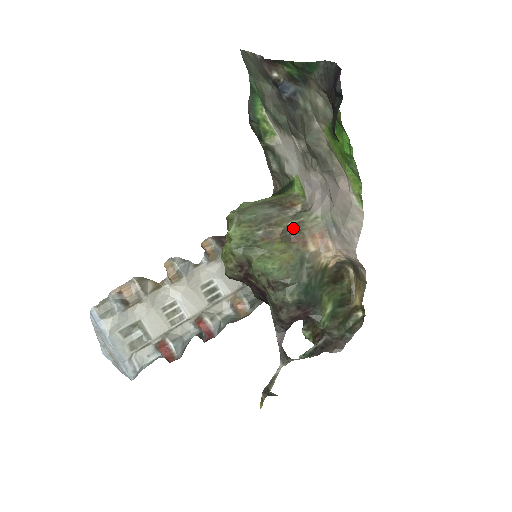
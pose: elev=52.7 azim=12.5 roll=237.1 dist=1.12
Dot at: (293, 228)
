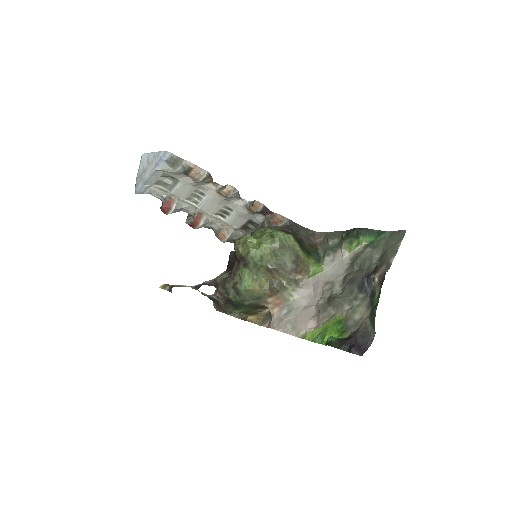
Dot at: (279, 287)
